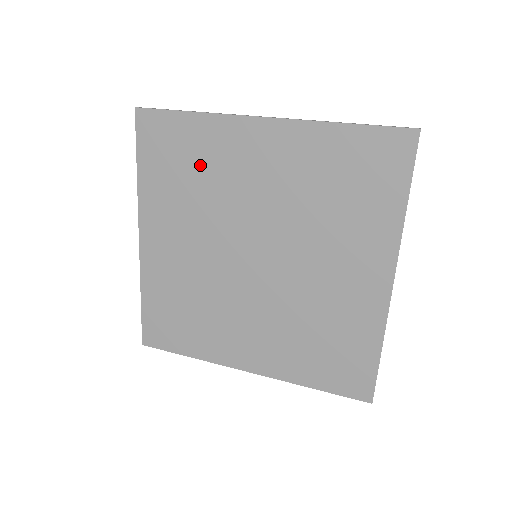
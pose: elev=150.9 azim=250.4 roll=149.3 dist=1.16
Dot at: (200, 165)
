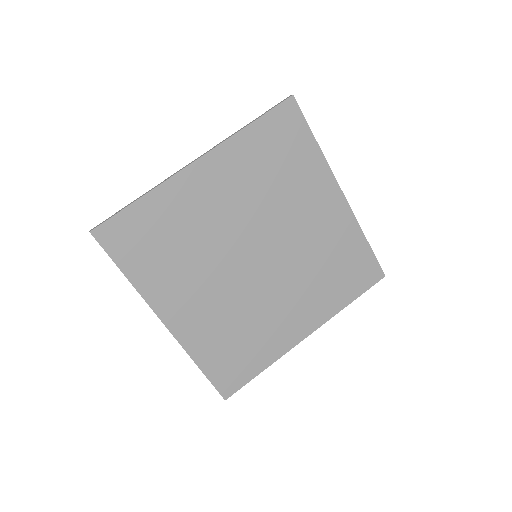
Dot at: (174, 230)
